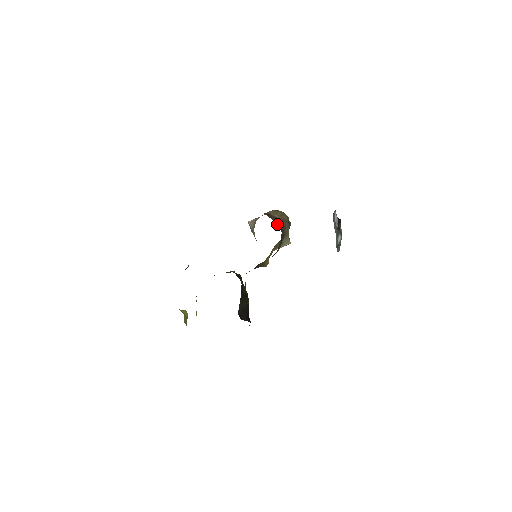
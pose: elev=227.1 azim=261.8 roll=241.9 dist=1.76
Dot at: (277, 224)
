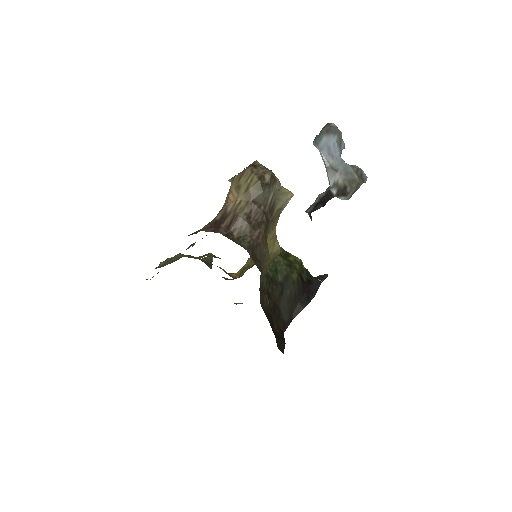
Dot at: (242, 230)
